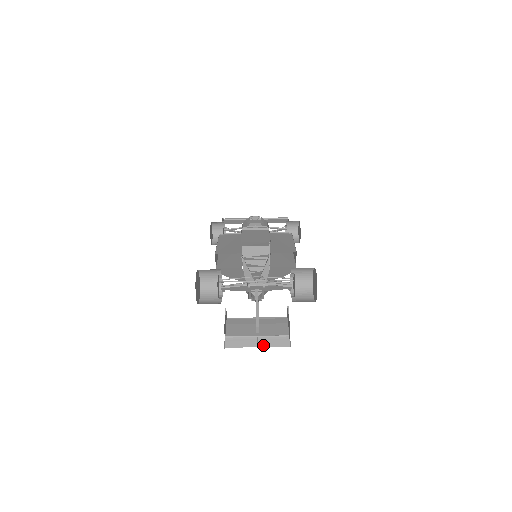
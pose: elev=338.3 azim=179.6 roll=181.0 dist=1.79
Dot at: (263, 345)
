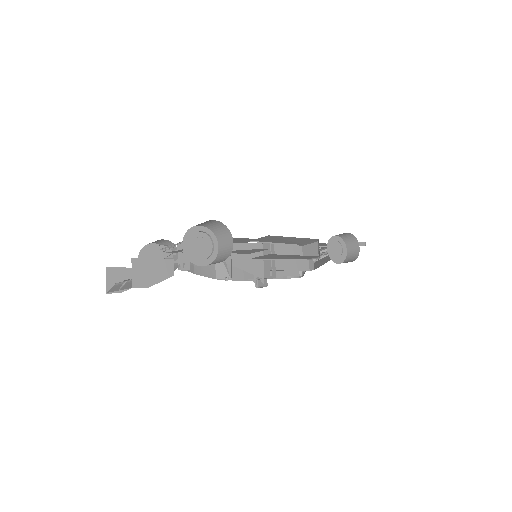
Dot at: (122, 288)
